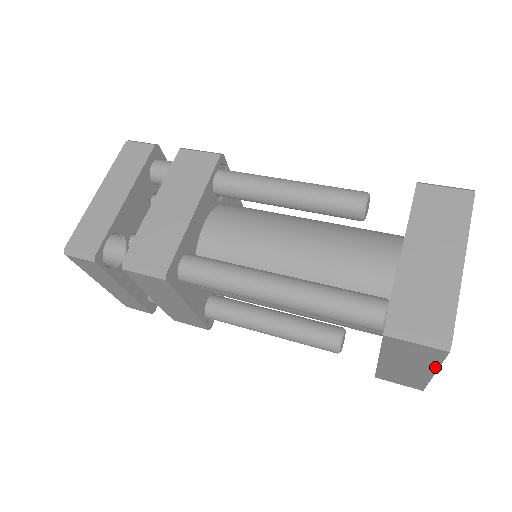
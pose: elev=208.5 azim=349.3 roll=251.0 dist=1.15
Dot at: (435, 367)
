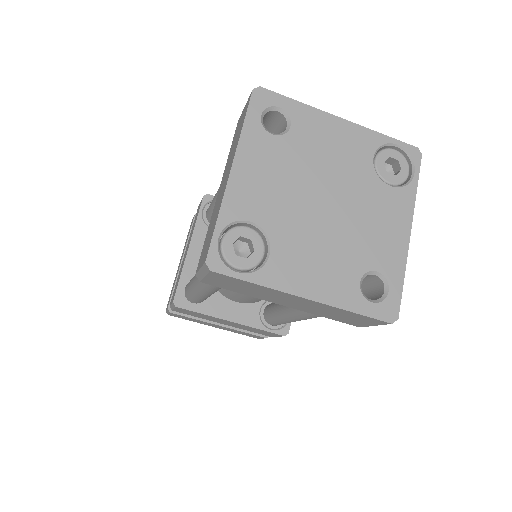
Dot at: (275, 290)
